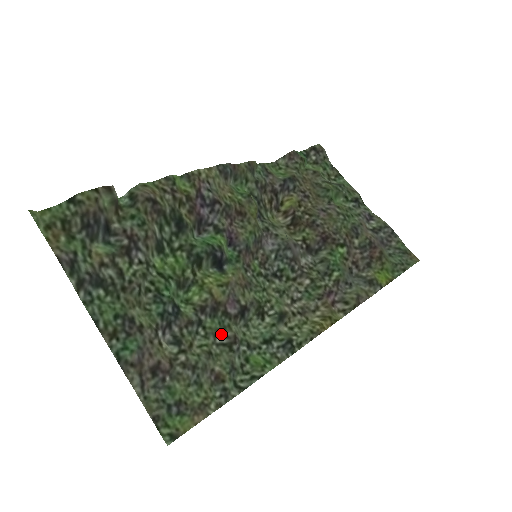
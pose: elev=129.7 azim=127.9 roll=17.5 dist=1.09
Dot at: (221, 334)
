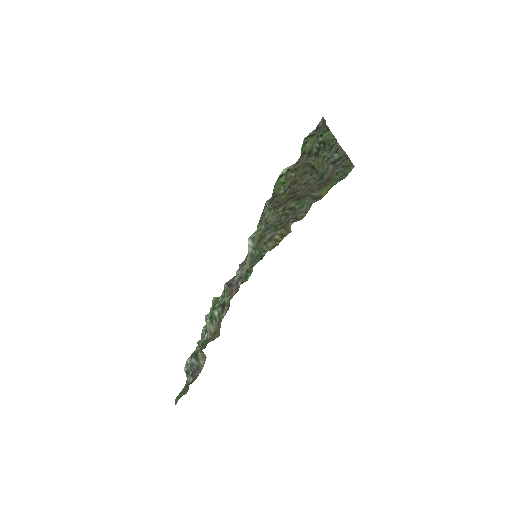
Dot at: occluded
